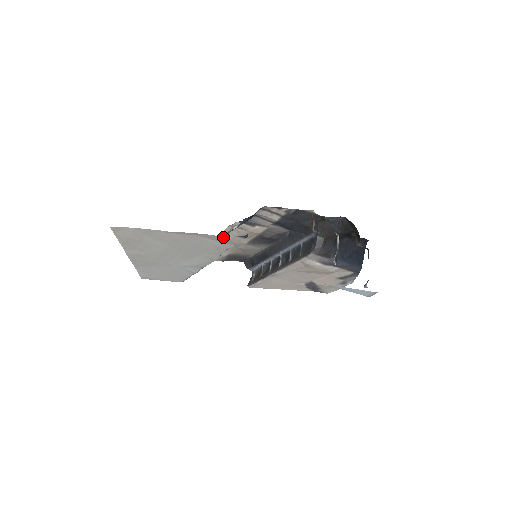
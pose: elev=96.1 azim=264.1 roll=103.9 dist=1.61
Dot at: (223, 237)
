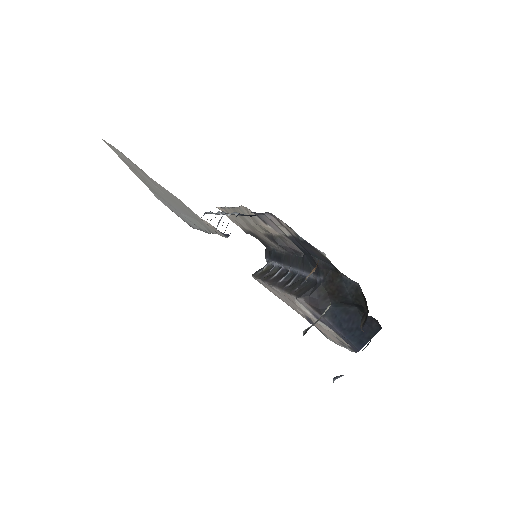
Dot at: (203, 220)
